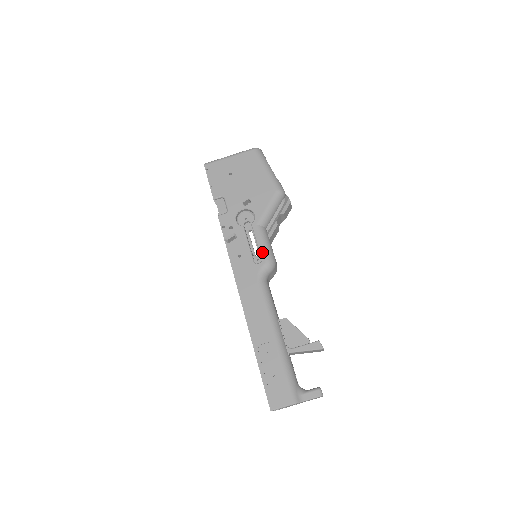
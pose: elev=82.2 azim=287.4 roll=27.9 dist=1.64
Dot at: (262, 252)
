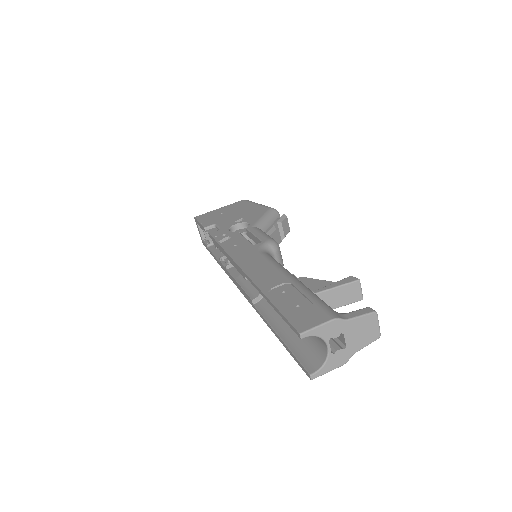
Dot at: (261, 237)
